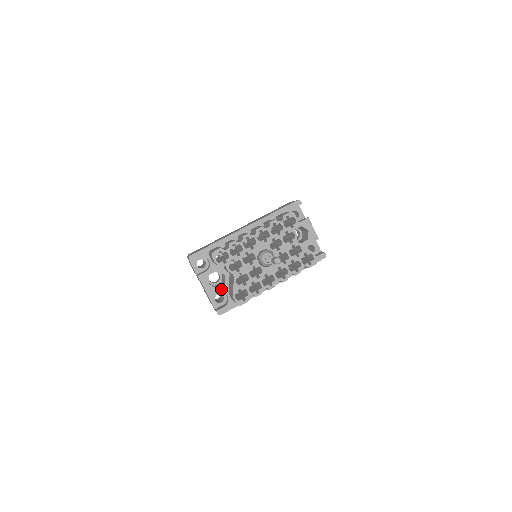
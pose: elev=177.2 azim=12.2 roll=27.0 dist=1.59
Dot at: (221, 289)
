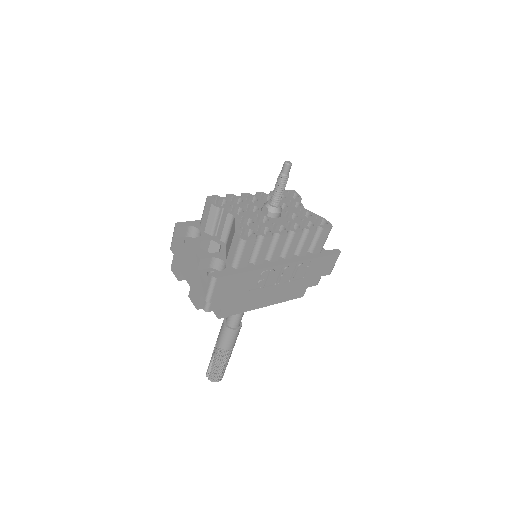
Dot at: (216, 255)
